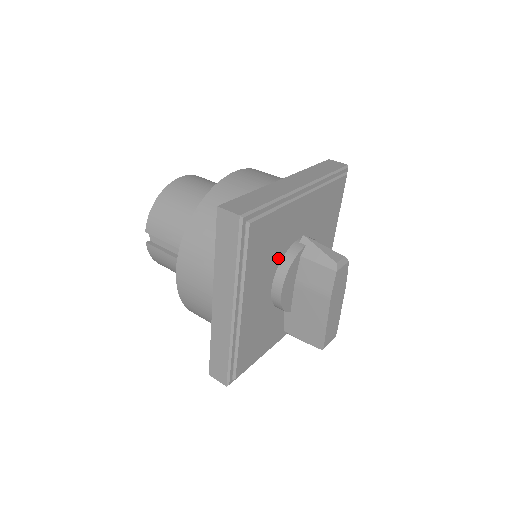
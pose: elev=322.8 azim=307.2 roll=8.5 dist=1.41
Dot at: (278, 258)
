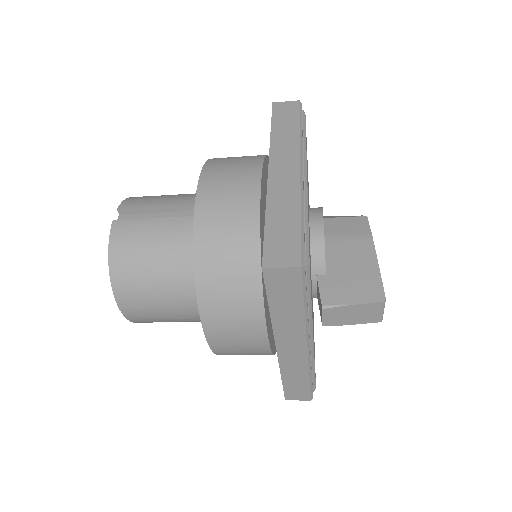
Dot at: occluded
